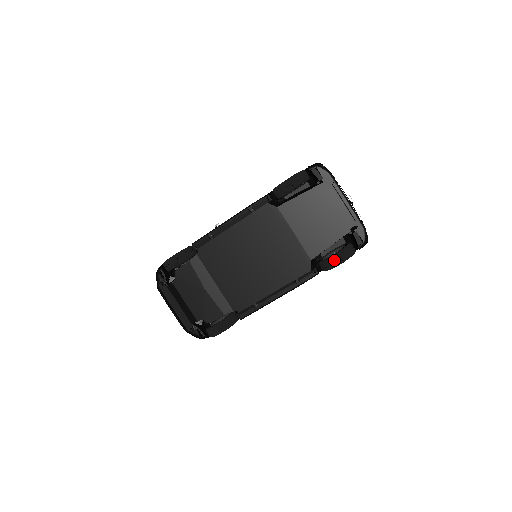
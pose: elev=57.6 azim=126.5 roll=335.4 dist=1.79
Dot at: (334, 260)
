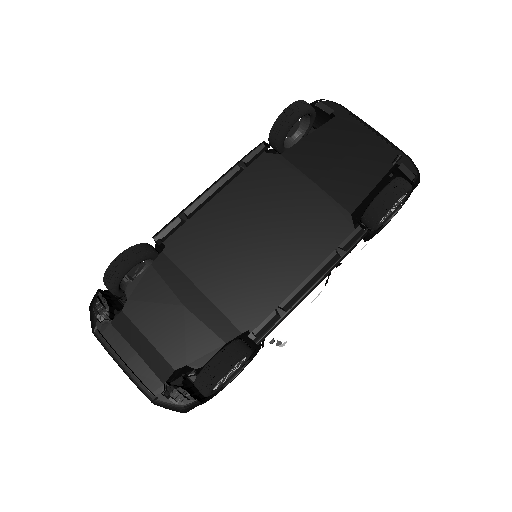
Dot at: (391, 189)
